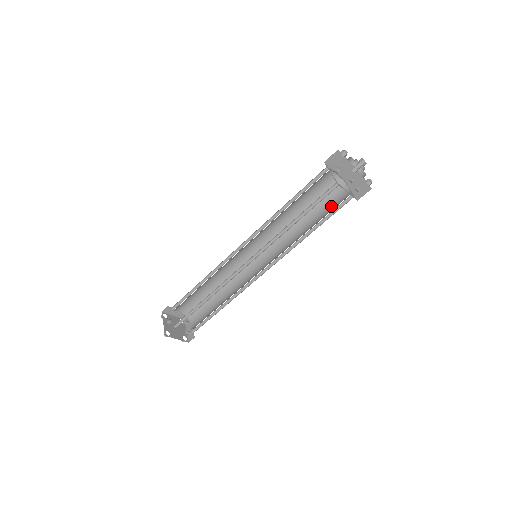
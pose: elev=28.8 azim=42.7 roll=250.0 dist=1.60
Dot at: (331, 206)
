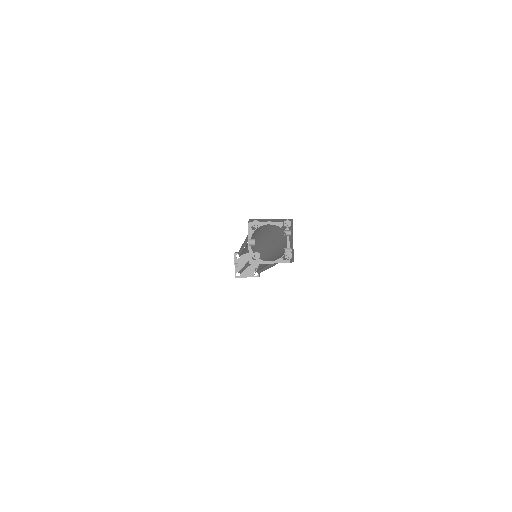
Dot at: (282, 248)
